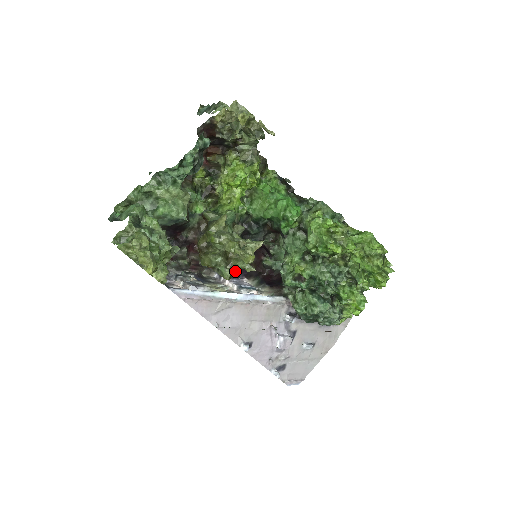
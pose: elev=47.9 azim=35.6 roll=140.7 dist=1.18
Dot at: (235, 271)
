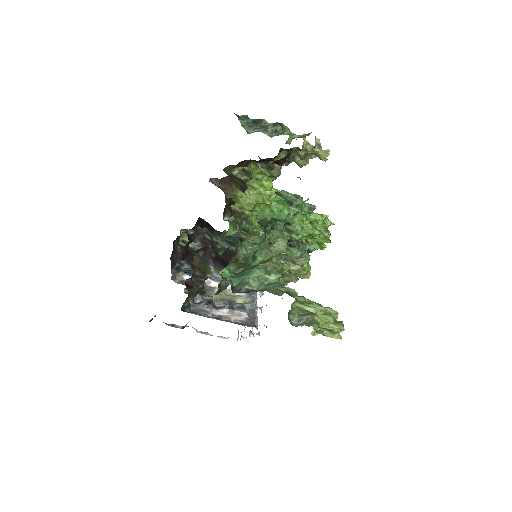
Dot at: (283, 285)
